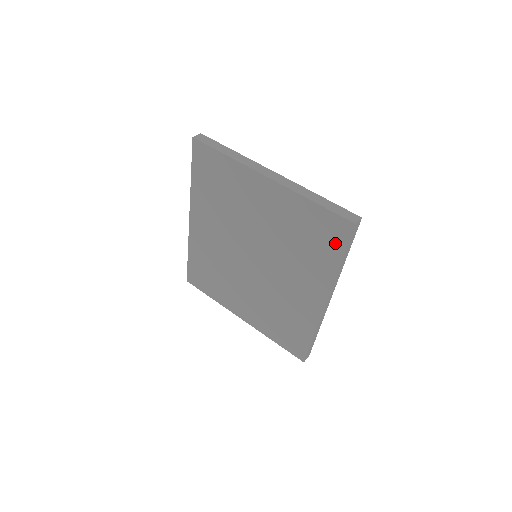
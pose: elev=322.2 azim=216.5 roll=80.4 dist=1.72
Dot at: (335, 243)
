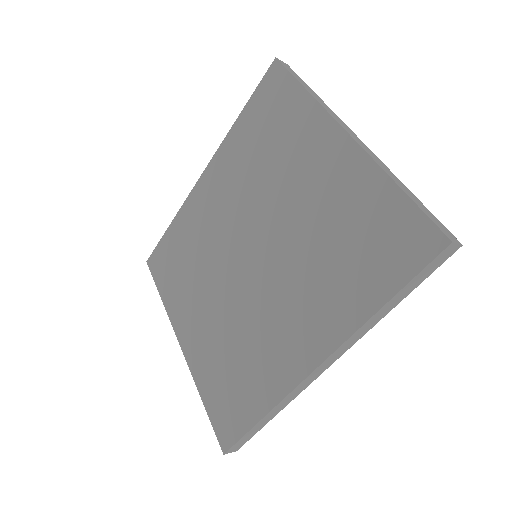
Dot at: (395, 266)
